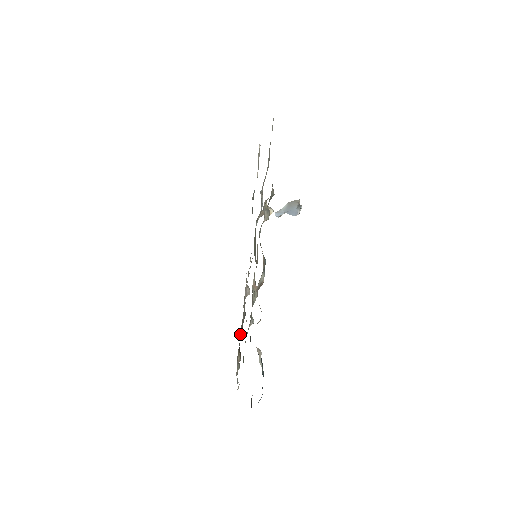
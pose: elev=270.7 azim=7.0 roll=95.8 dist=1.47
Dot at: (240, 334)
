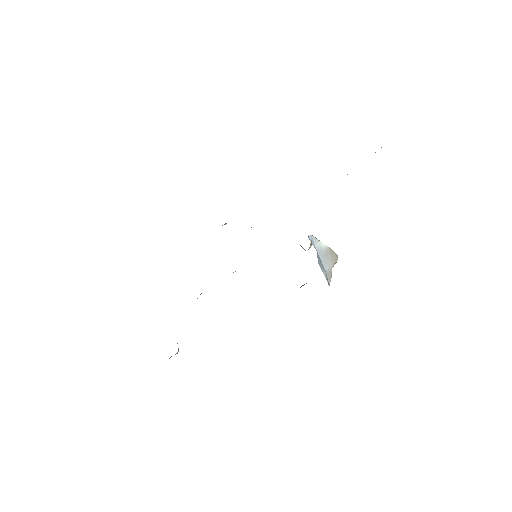
Dot at: occluded
